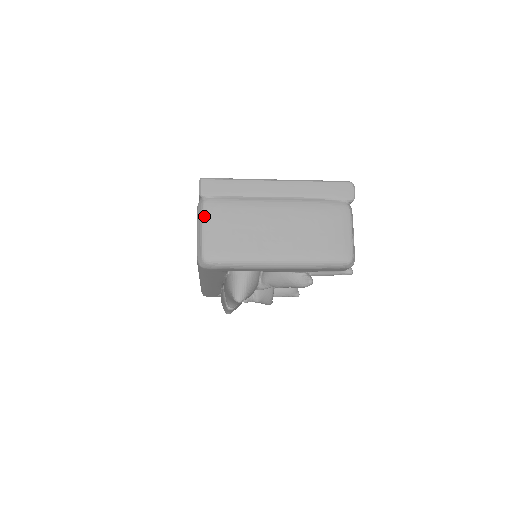
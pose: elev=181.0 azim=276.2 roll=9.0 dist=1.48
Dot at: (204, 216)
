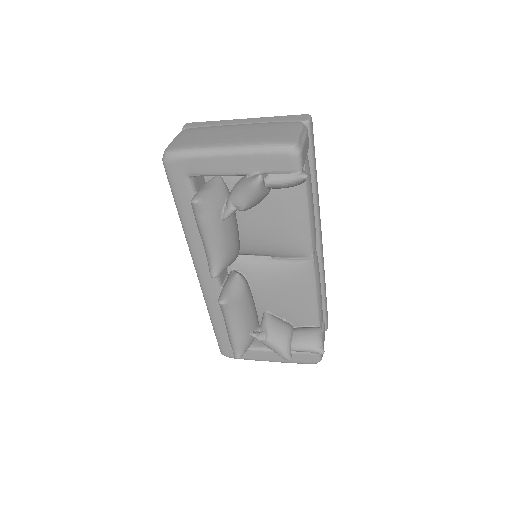
Dot at: (178, 134)
